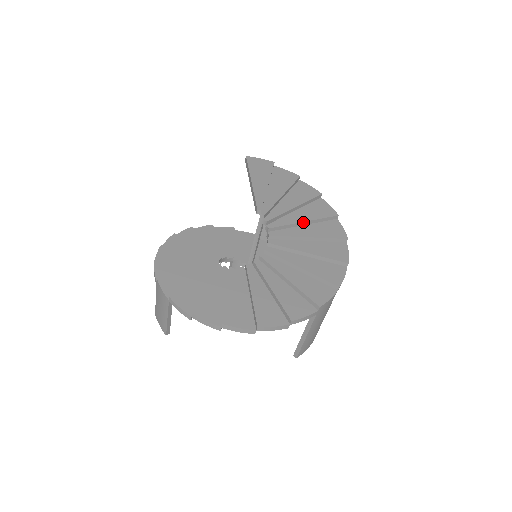
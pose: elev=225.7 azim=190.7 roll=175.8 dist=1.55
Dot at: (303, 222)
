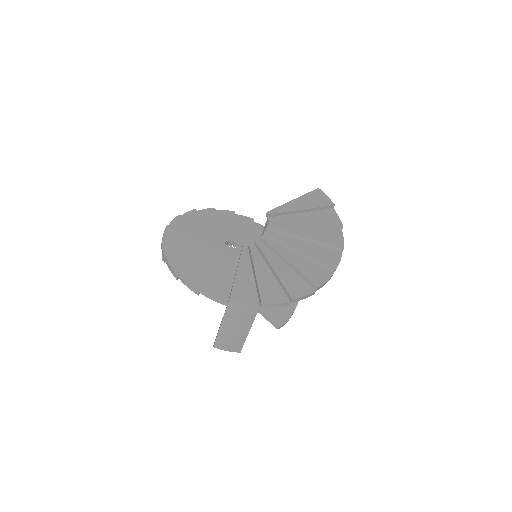
Dot at: (298, 250)
